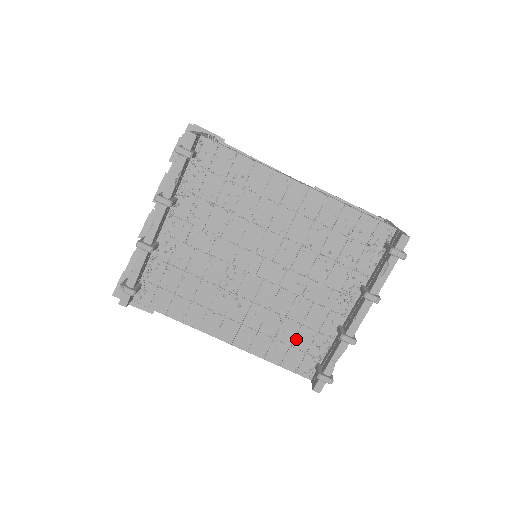
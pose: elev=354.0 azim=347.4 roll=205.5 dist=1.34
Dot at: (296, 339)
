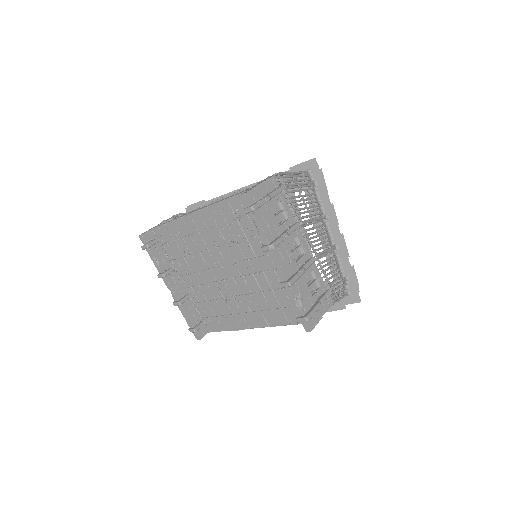
Dot at: (279, 301)
